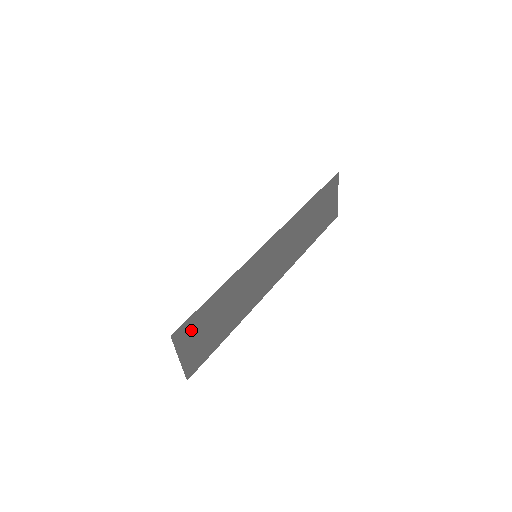
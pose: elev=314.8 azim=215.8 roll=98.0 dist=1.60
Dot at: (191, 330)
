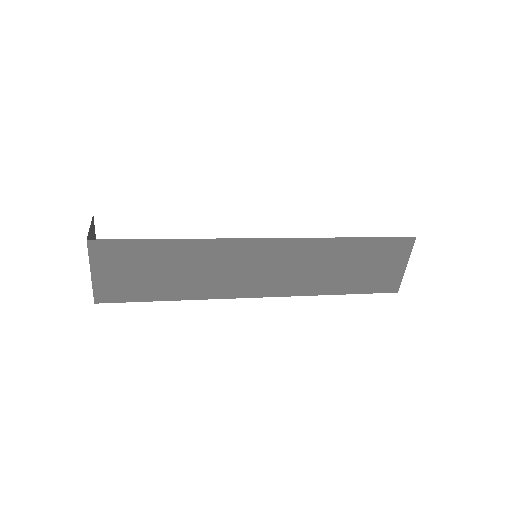
Dot at: (116, 255)
